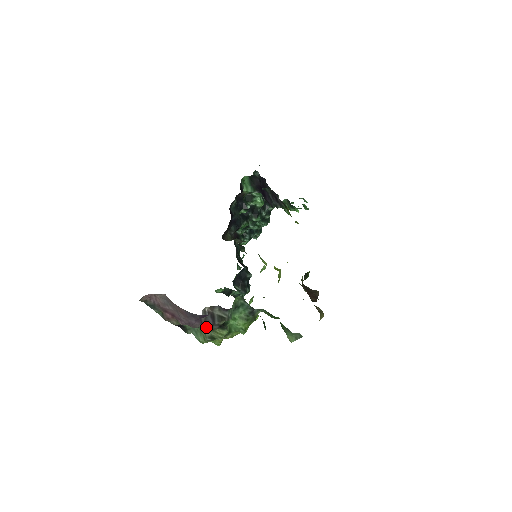
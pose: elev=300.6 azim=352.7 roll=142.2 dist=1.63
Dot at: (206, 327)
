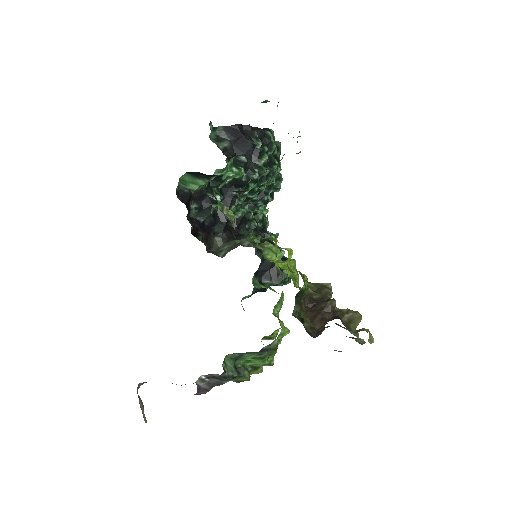
Dot at: (219, 385)
